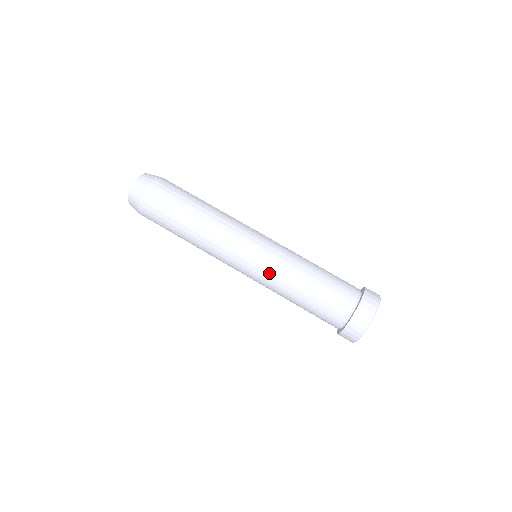
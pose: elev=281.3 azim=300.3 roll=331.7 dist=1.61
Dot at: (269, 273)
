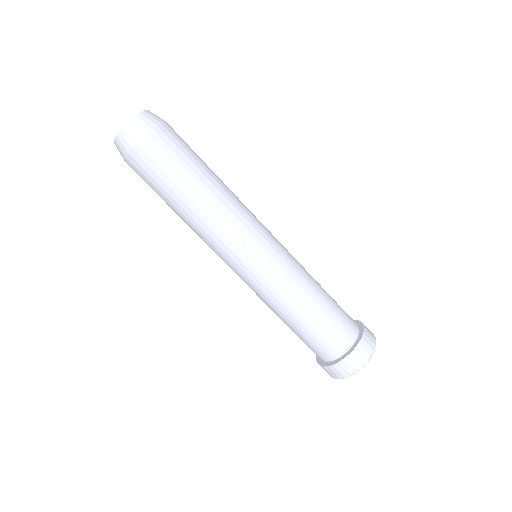
Dot at: occluded
